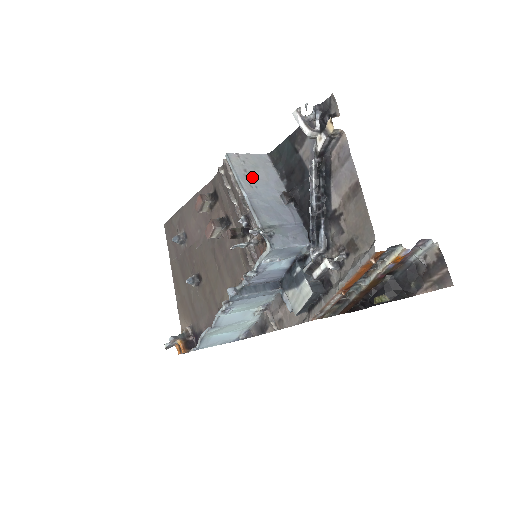
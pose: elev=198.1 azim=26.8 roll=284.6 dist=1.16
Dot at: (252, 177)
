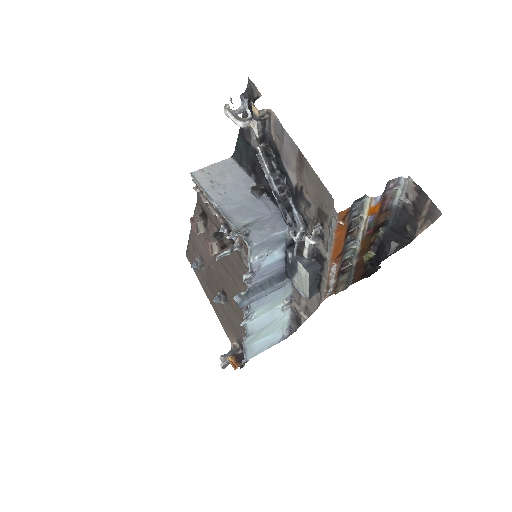
Dot at: (219, 185)
